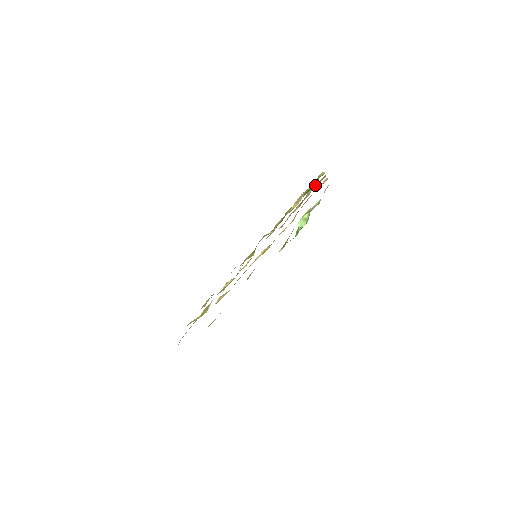
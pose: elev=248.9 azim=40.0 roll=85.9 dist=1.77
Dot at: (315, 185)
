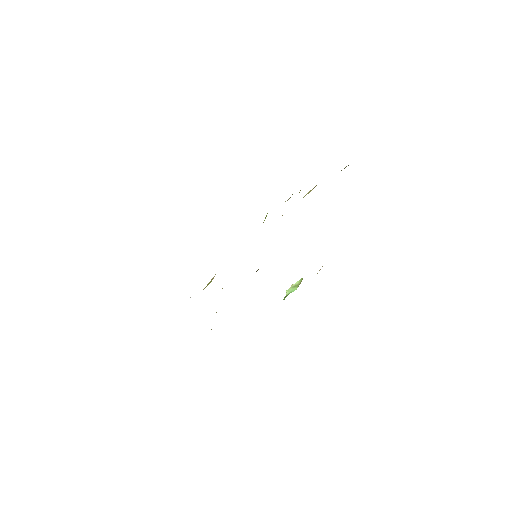
Dot at: occluded
